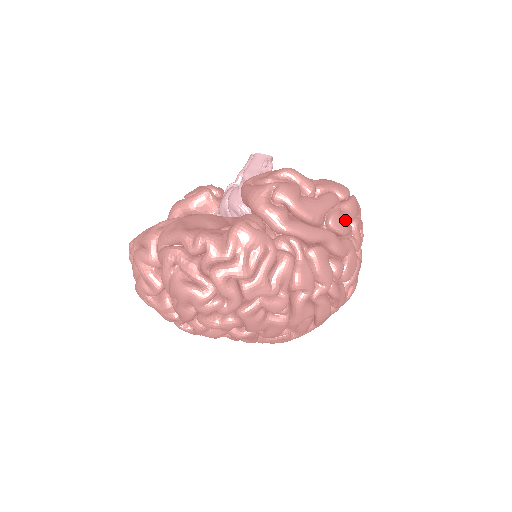
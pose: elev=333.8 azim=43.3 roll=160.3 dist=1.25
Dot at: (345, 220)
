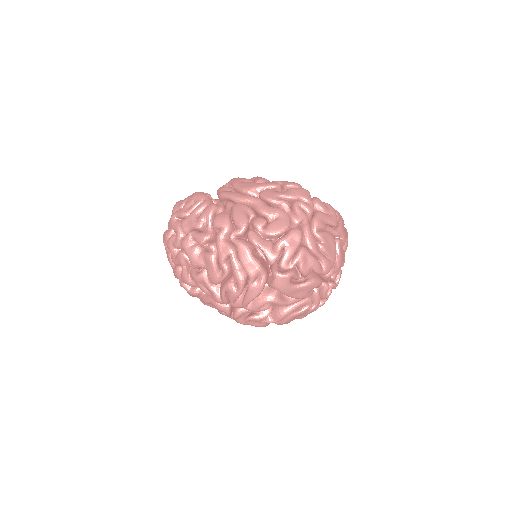
Dot at: (275, 193)
